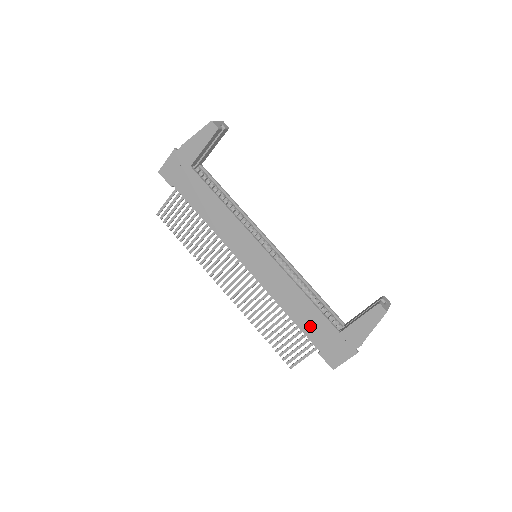
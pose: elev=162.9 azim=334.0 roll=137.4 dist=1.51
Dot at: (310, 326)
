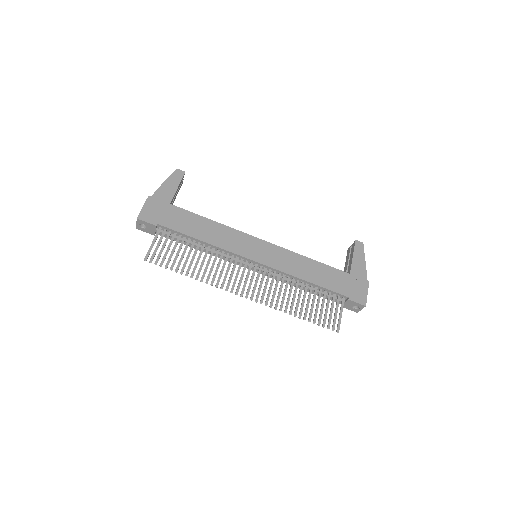
Dot at: (330, 281)
